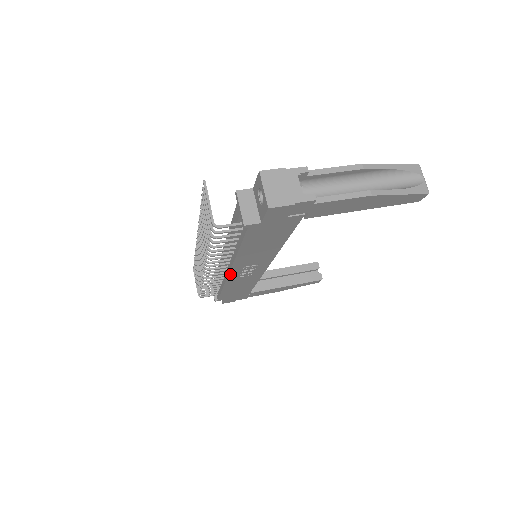
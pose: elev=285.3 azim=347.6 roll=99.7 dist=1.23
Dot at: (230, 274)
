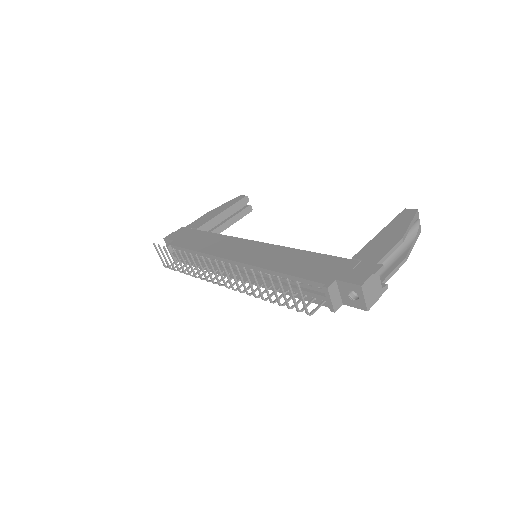
Dot at: occluded
